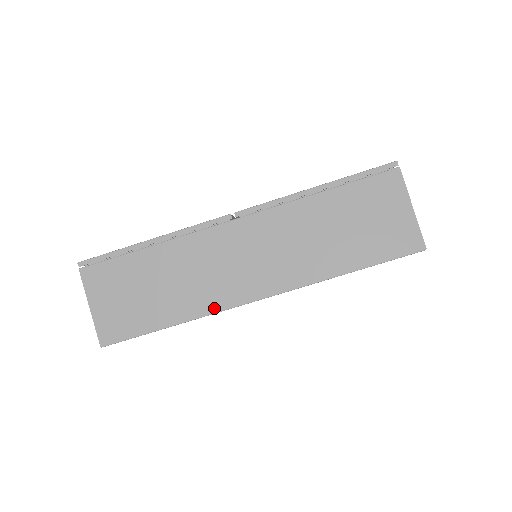
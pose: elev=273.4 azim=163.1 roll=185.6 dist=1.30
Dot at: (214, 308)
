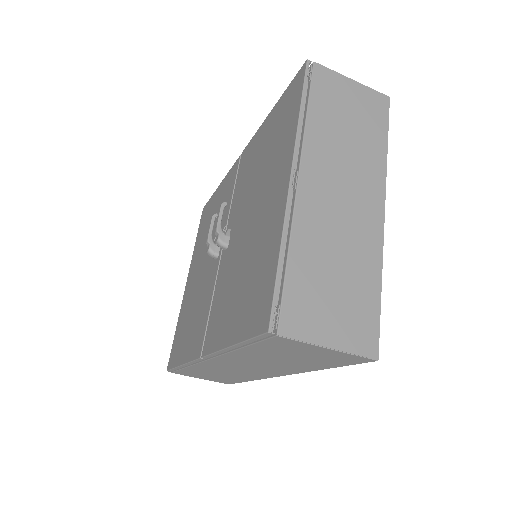
Dot at: (260, 378)
